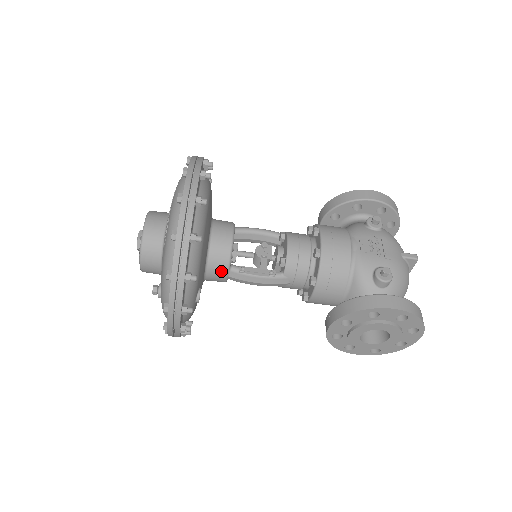
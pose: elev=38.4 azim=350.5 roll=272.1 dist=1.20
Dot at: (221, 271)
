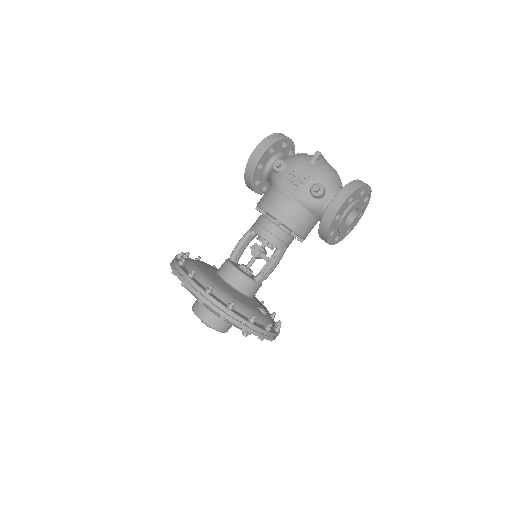
Dot at: (255, 287)
